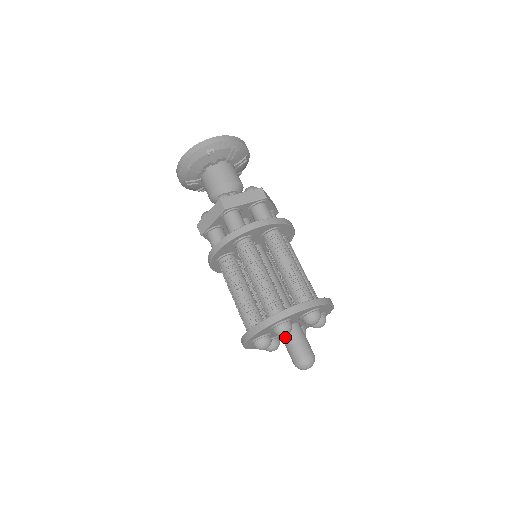
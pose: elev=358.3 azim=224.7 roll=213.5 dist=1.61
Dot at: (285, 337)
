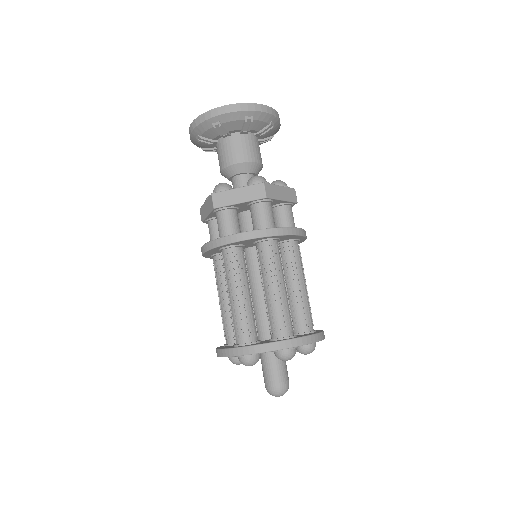
Dot at: (261, 358)
